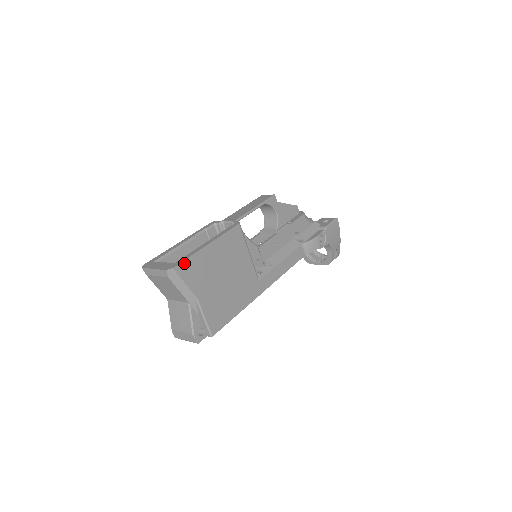
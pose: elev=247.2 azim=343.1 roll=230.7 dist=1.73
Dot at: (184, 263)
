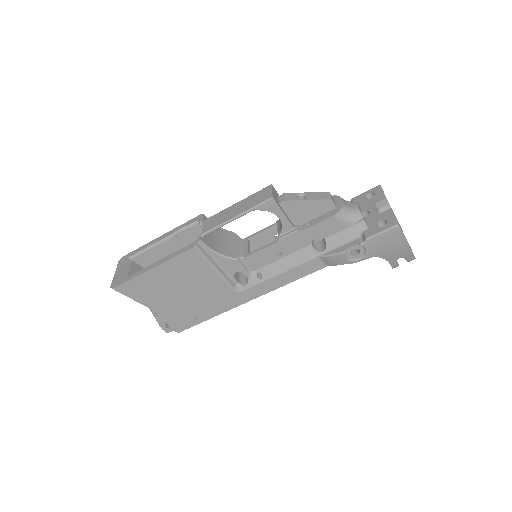
Dot at: (125, 285)
